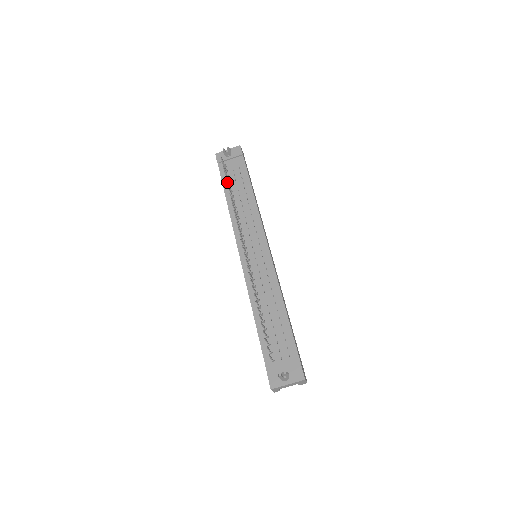
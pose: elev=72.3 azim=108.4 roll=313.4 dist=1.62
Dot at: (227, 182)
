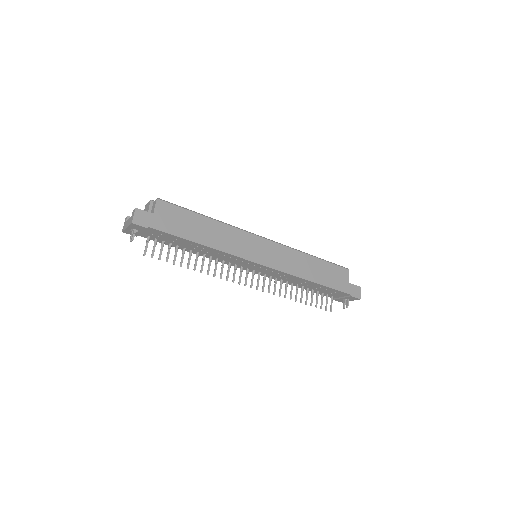
Dot at: (181, 266)
